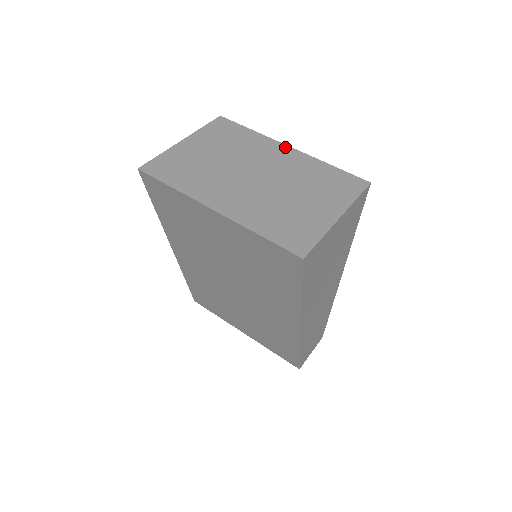
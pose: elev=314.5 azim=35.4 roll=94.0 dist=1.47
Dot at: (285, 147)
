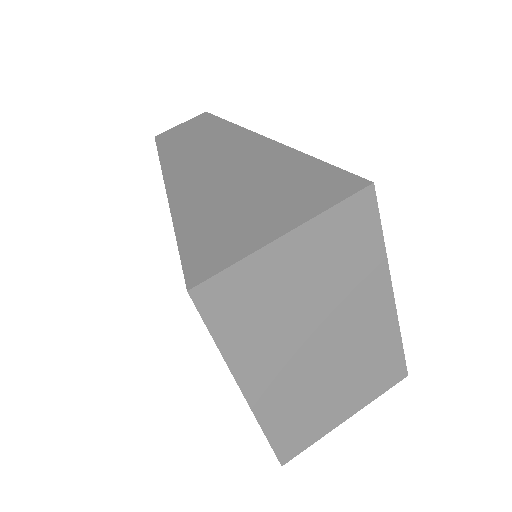
Dot at: (389, 295)
